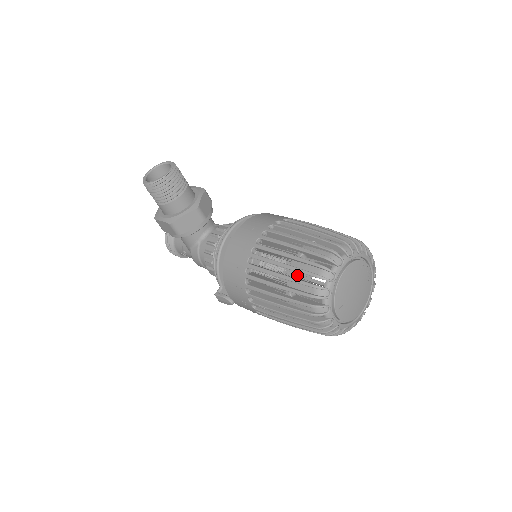
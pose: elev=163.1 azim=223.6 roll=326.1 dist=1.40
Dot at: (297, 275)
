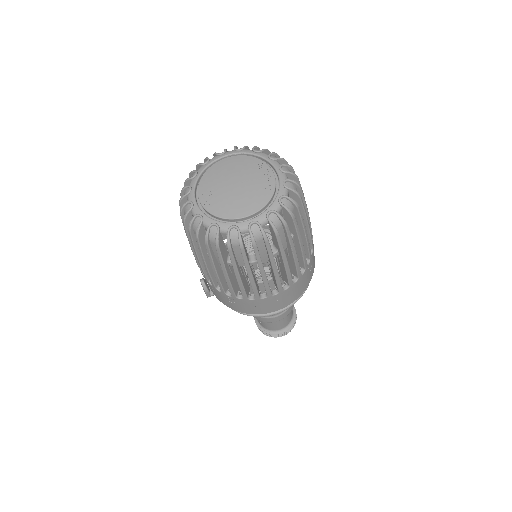
Dot at: occluded
